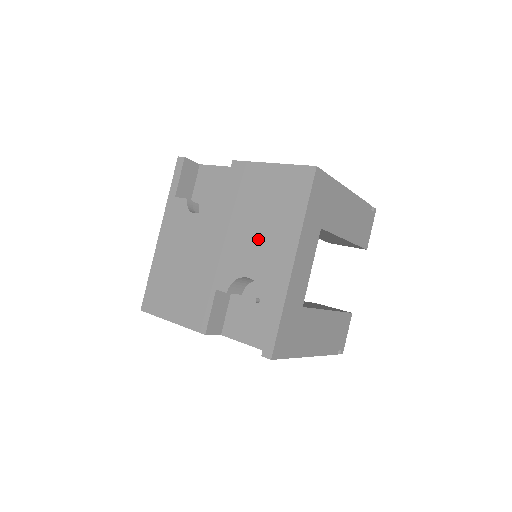
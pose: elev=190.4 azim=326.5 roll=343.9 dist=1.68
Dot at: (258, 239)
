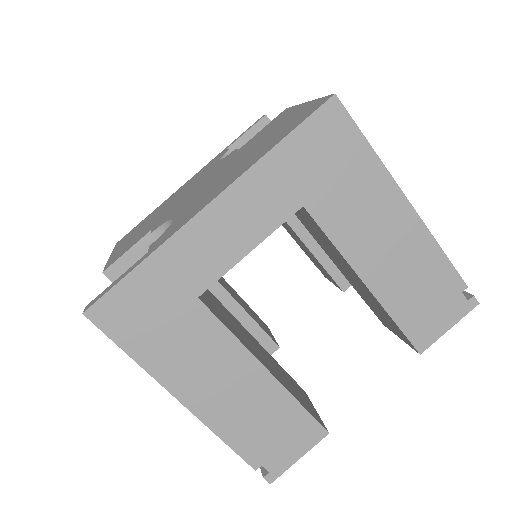
Dot at: (219, 179)
